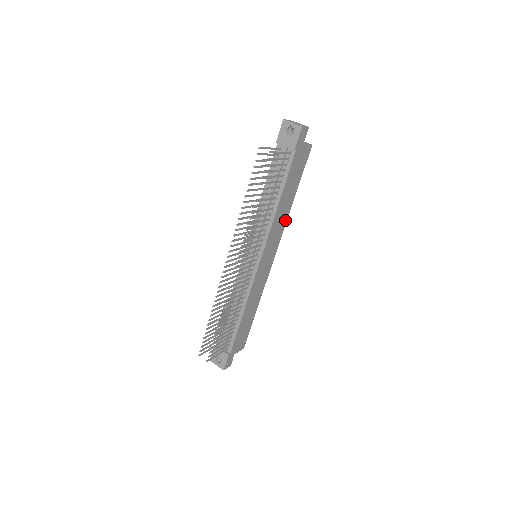
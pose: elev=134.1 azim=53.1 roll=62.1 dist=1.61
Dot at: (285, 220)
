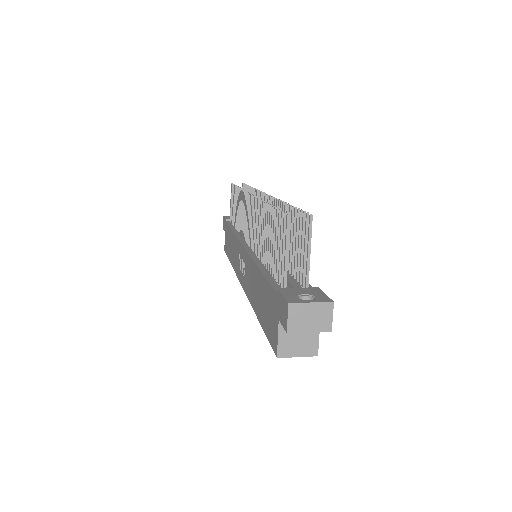
Dot at: occluded
